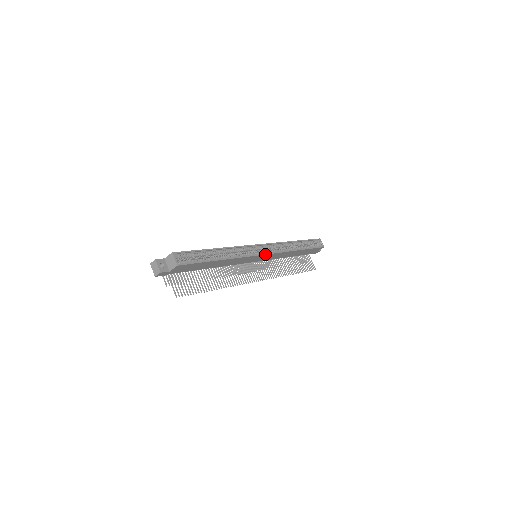
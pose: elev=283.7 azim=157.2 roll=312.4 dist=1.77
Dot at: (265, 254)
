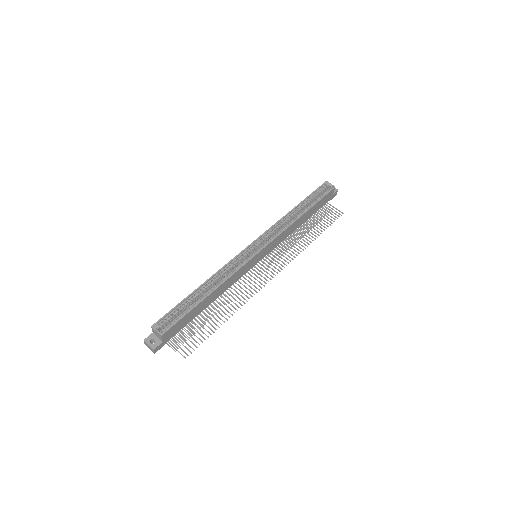
Dot at: (259, 251)
